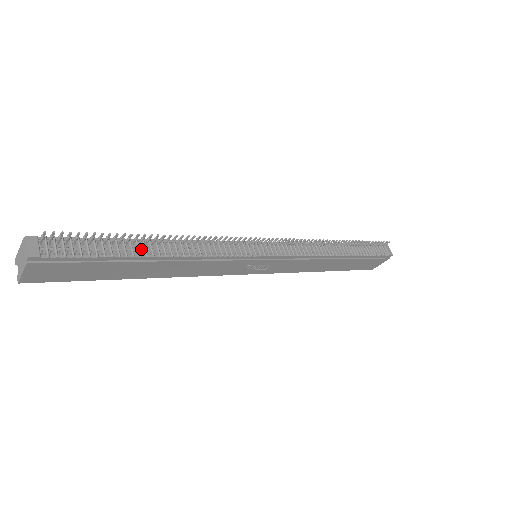
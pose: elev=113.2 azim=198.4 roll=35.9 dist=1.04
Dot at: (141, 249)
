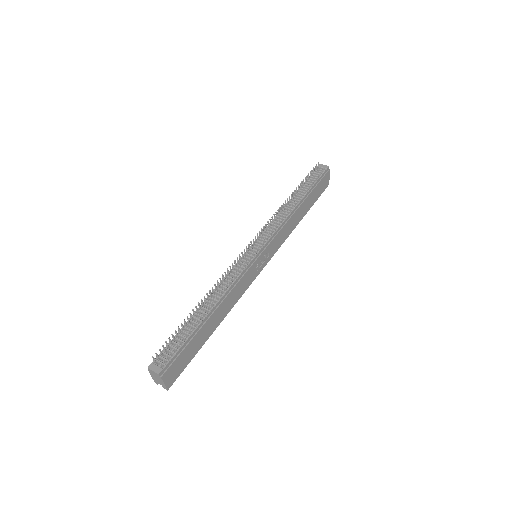
Dot at: (199, 318)
